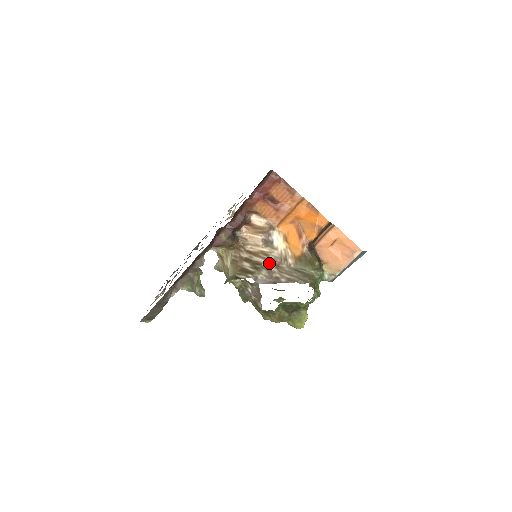
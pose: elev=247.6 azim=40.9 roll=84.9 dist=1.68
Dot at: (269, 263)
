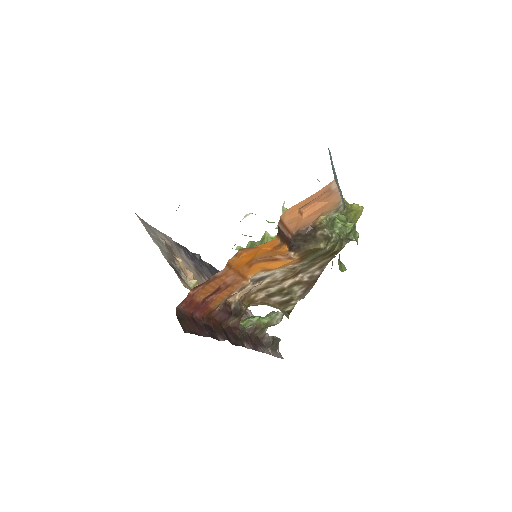
Dot at: (287, 282)
